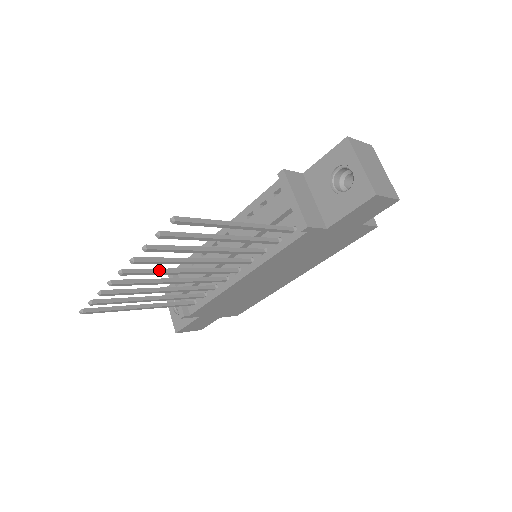
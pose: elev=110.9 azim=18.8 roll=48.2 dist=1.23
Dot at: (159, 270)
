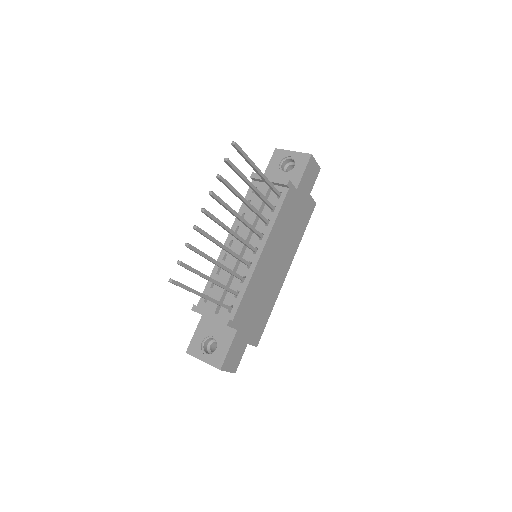
Dot at: (220, 221)
